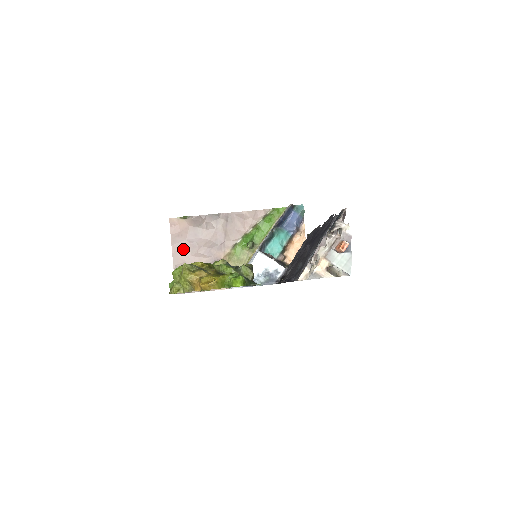
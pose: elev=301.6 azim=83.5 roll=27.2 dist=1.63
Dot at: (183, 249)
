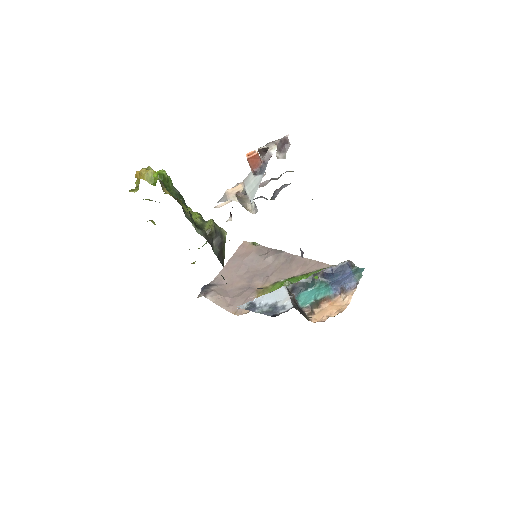
Dot at: (234, 267)
